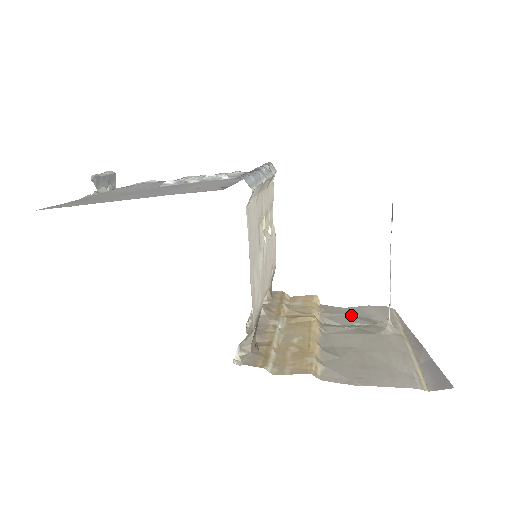
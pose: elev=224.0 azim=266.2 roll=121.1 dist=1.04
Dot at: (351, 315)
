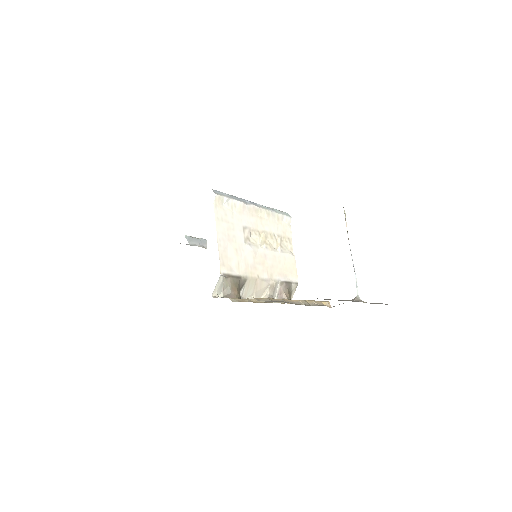
Dot at: occluded
